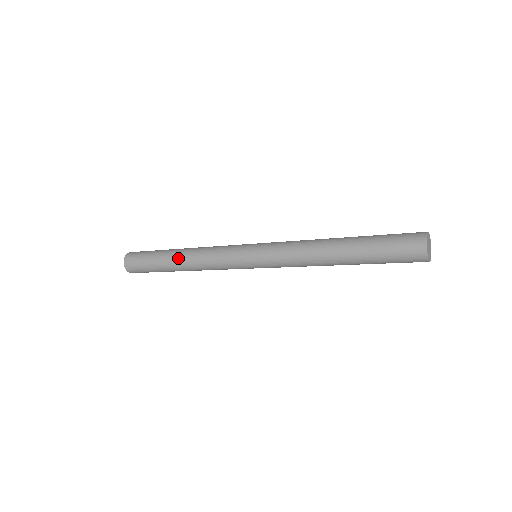
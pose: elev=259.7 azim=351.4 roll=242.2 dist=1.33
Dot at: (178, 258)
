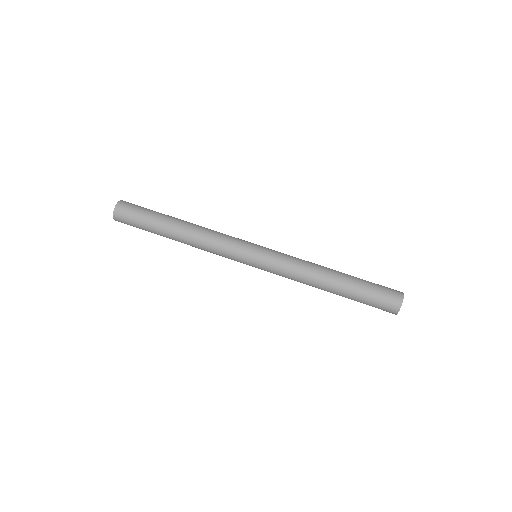
Dot at: (179, 232)
